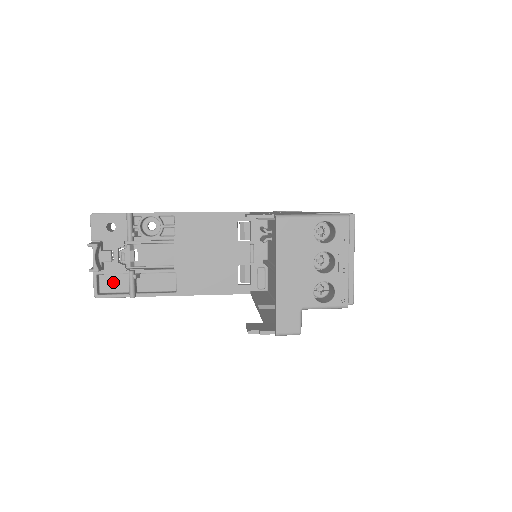
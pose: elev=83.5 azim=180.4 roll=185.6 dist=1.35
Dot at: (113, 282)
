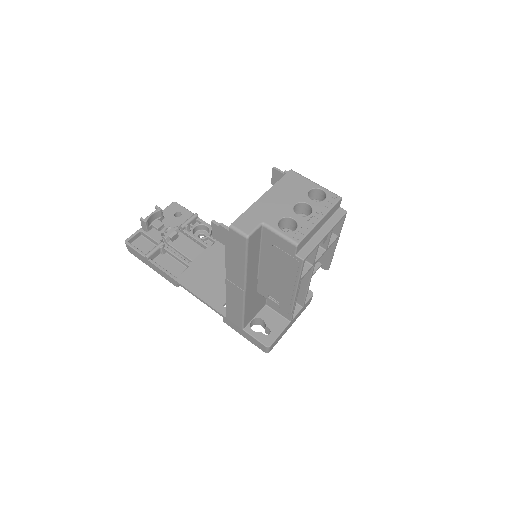
Dot at: (144, 245)
